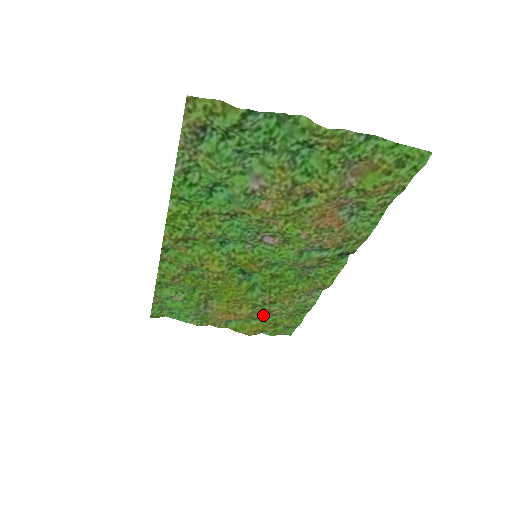
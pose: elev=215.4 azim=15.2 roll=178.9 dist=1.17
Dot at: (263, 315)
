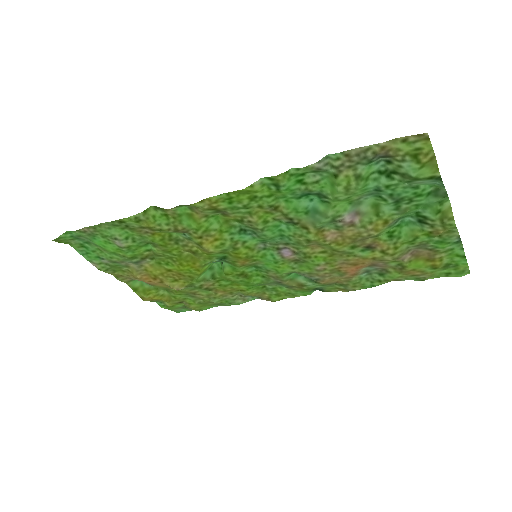
Dot at: (183, 293)
